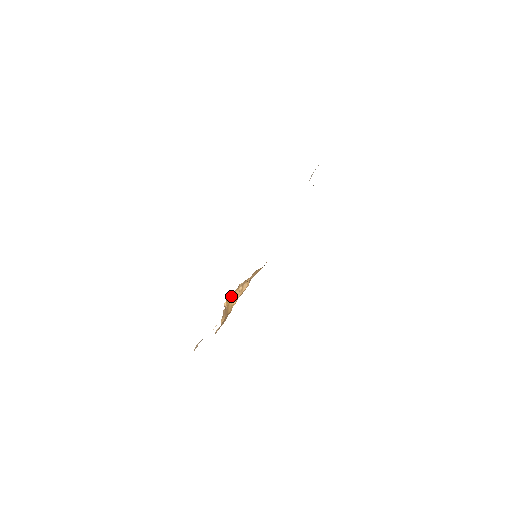
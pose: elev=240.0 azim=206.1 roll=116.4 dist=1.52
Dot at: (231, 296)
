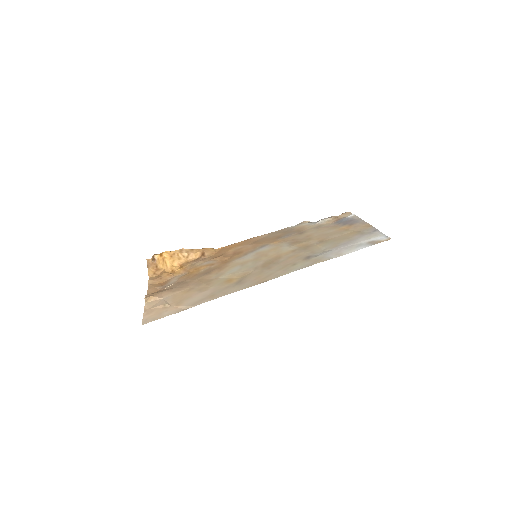
Dot at: (170, 254)
